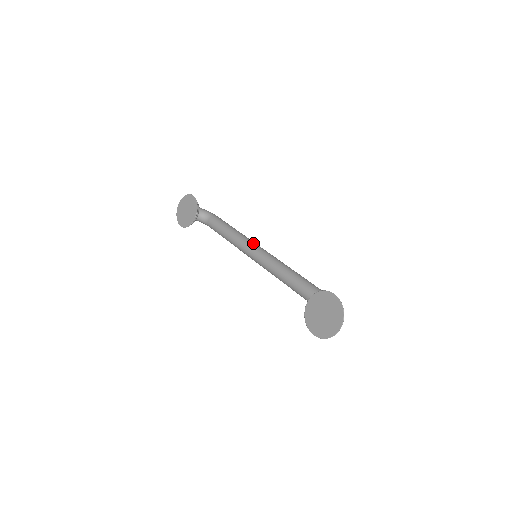
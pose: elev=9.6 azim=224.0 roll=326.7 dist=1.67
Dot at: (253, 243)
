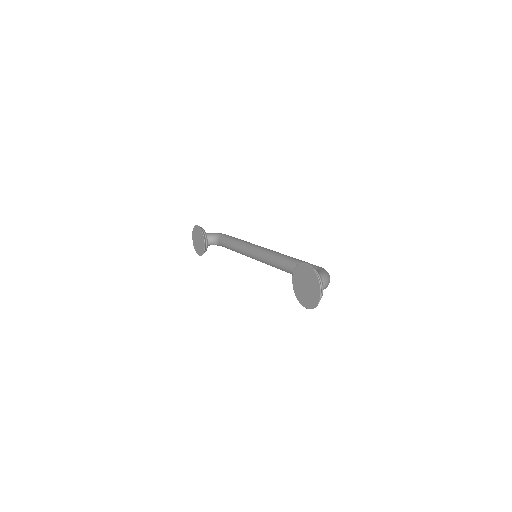
Dot at: (252, 245)
